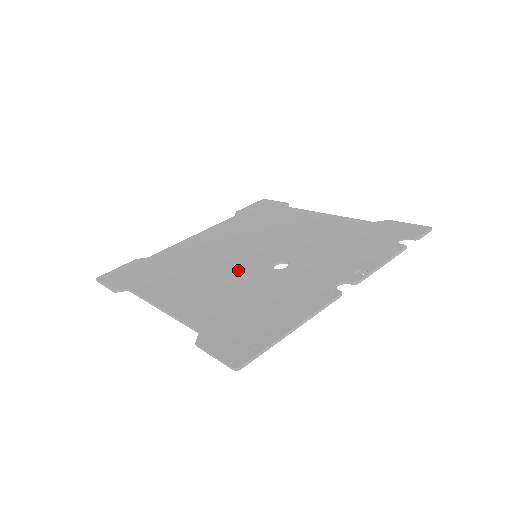
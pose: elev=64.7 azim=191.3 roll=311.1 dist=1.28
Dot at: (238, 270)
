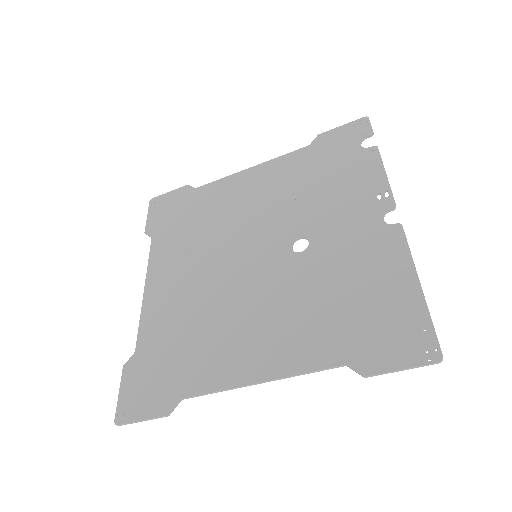
Dot at: (267, 282)
